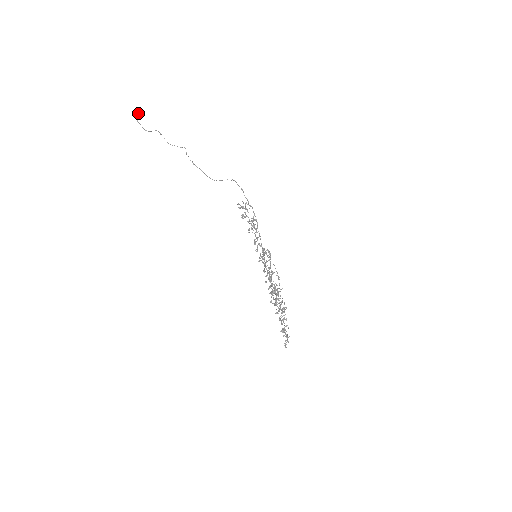
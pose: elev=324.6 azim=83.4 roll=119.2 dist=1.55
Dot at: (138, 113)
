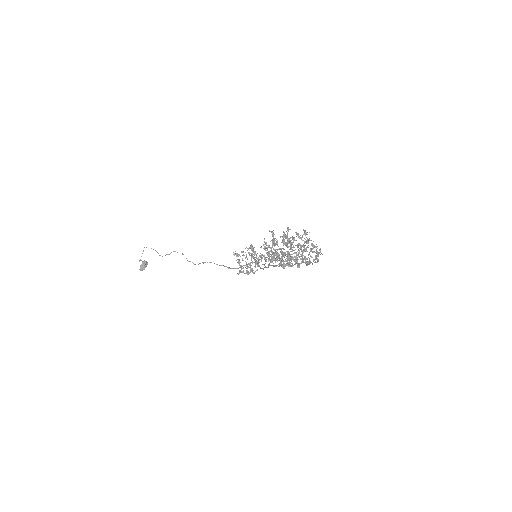
Dot at: (142, 263)
